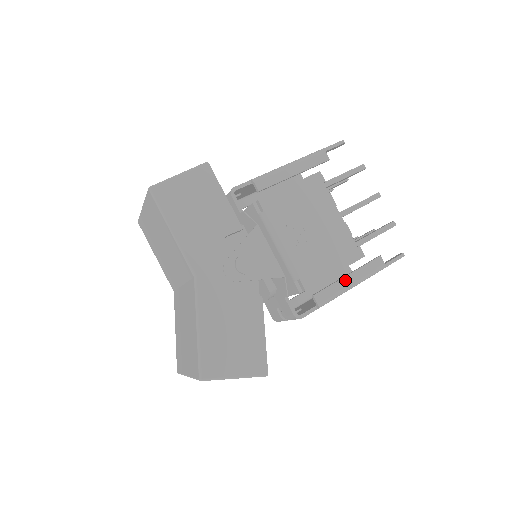
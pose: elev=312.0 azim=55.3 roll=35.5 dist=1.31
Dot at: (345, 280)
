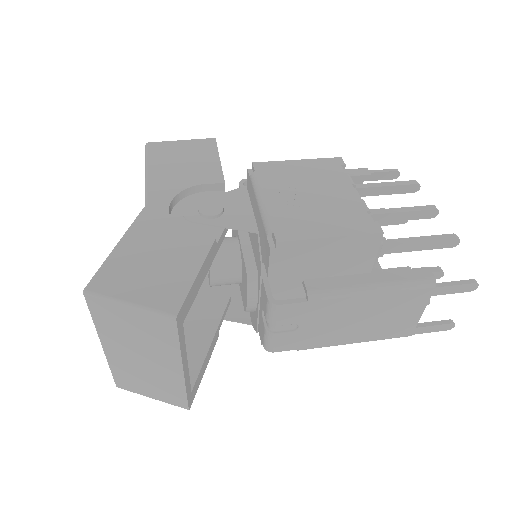
Dot at: (360, 277)
